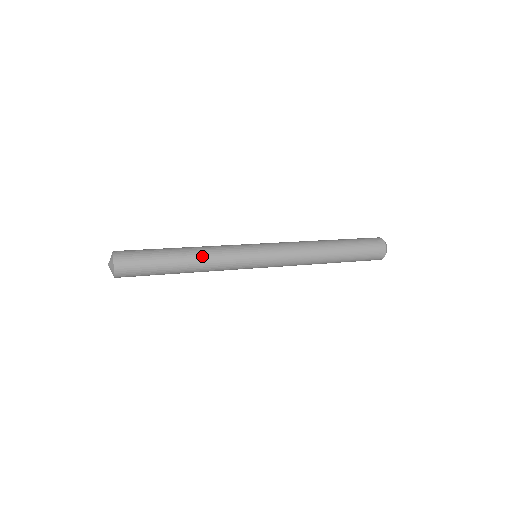
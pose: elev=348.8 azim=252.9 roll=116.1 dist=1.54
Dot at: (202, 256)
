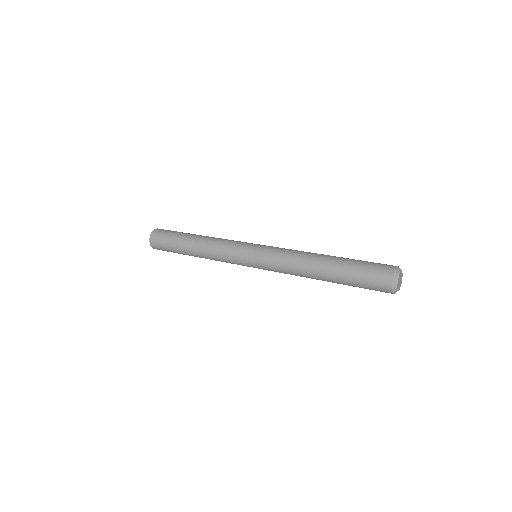
Dot at: (205, 253)
